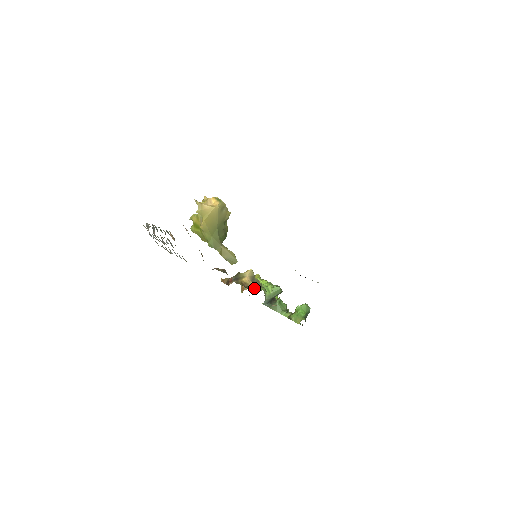
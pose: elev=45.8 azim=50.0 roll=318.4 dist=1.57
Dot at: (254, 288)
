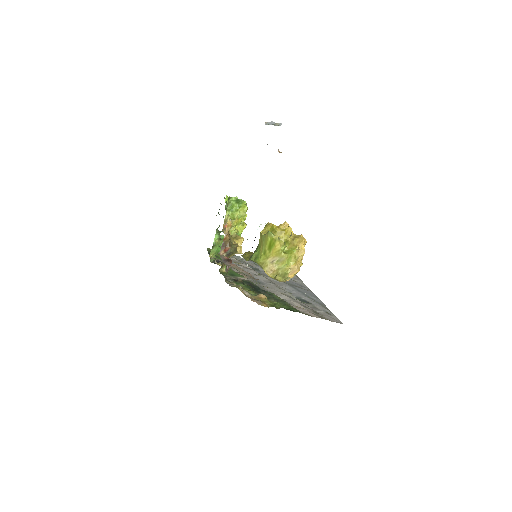
Dot at: (224, 268)
